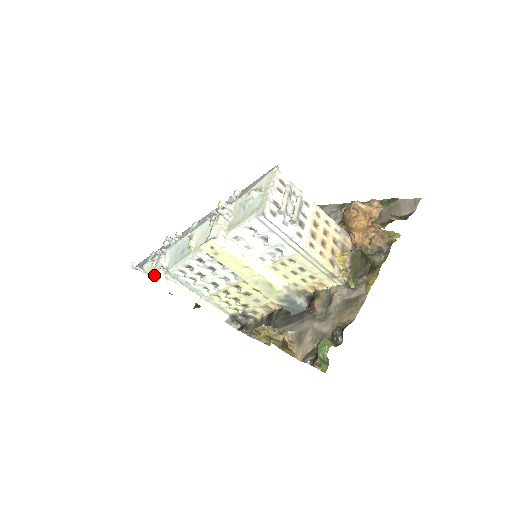
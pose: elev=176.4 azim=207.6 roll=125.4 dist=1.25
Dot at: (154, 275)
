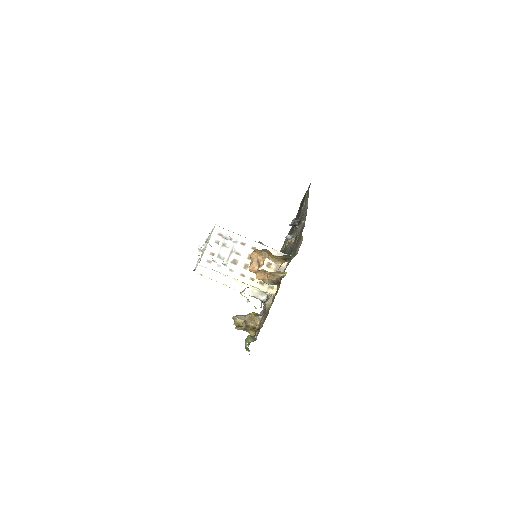
Dot at: occluded
